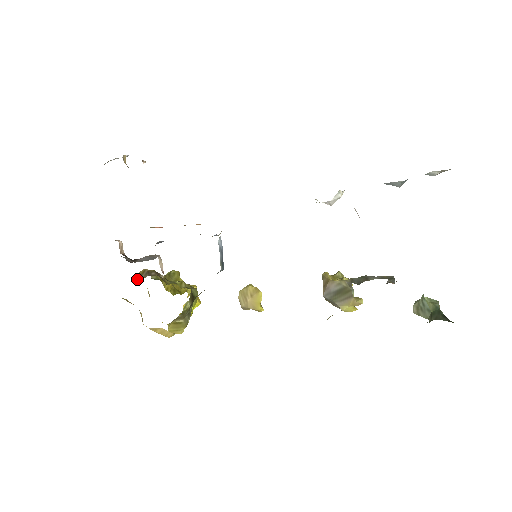
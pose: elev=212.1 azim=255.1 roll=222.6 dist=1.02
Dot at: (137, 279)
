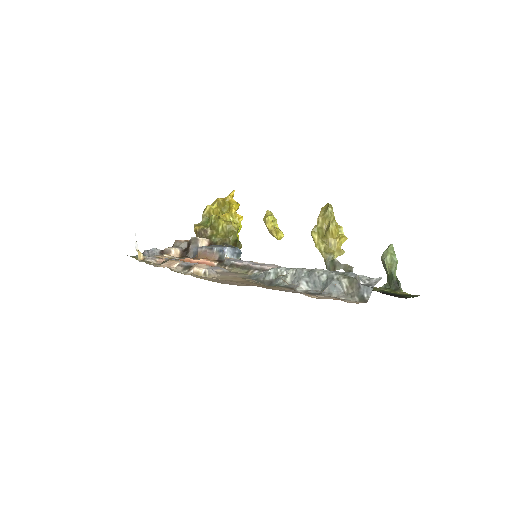
Dot at: (196, 236)
